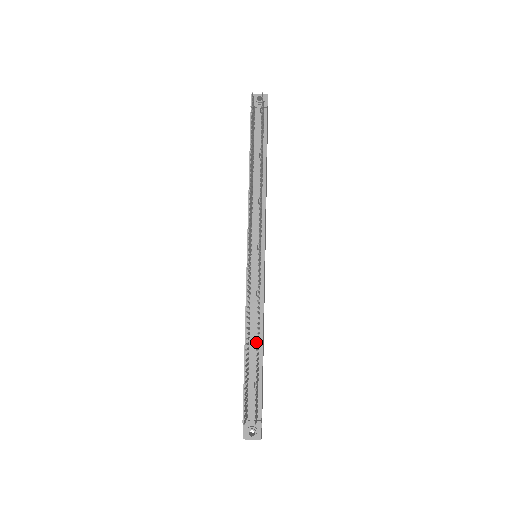
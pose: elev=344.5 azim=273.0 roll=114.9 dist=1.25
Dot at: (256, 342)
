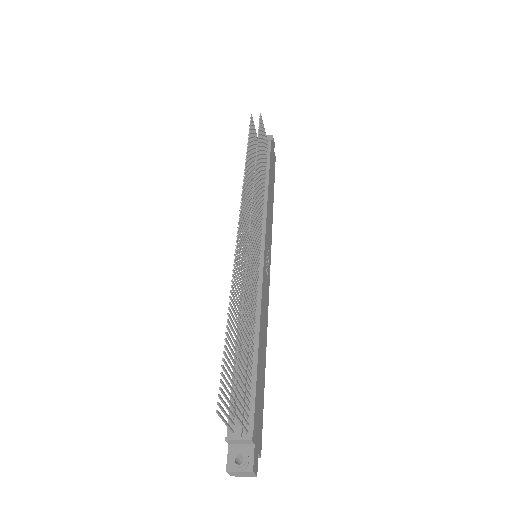
Dot at: occluded
